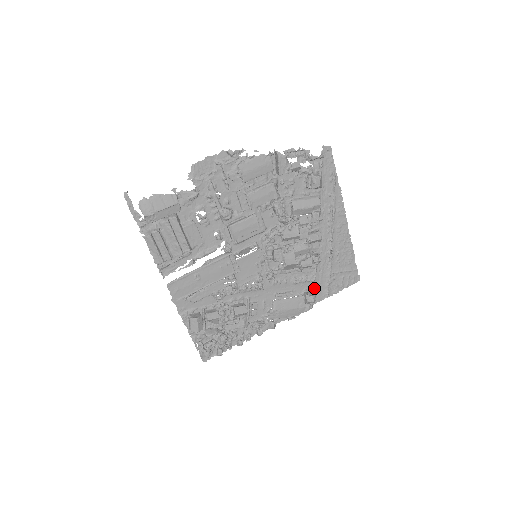
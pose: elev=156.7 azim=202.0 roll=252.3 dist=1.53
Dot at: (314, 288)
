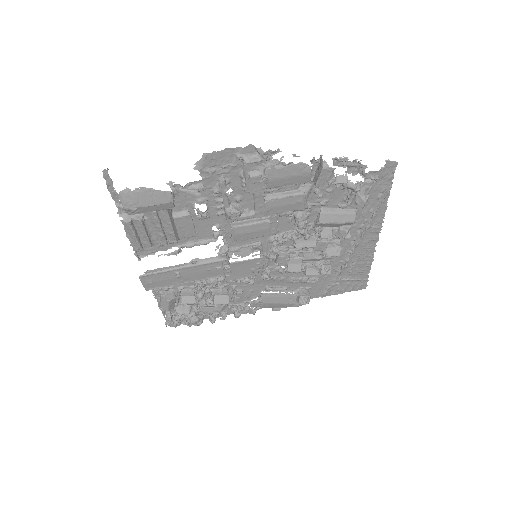
Dot at: (312, 287)
